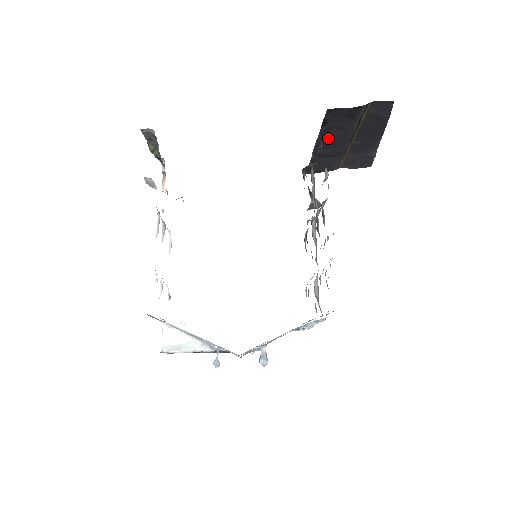
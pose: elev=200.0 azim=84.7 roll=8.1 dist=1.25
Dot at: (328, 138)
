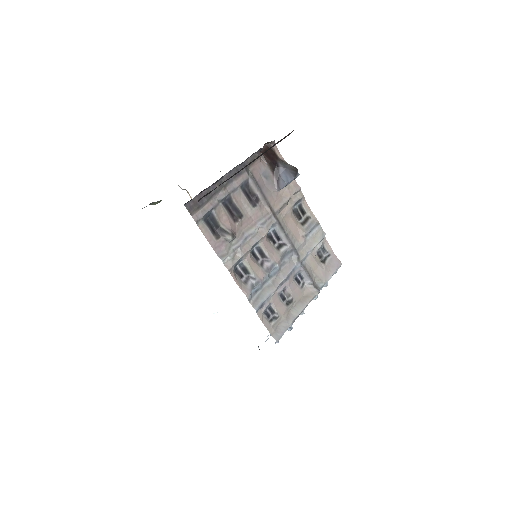
Dot at: occluded
